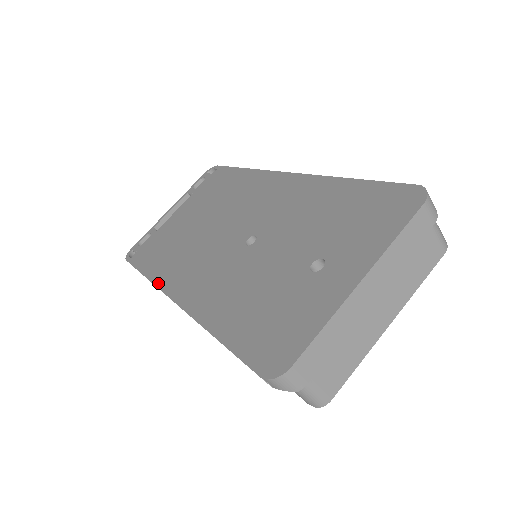
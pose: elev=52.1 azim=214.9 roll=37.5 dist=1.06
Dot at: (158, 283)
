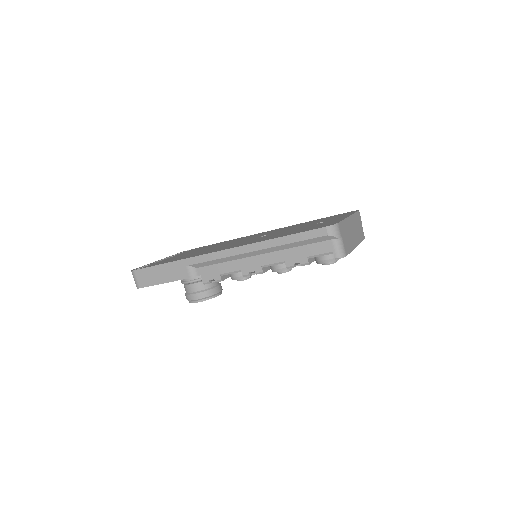
Dot at: (195, 256)
